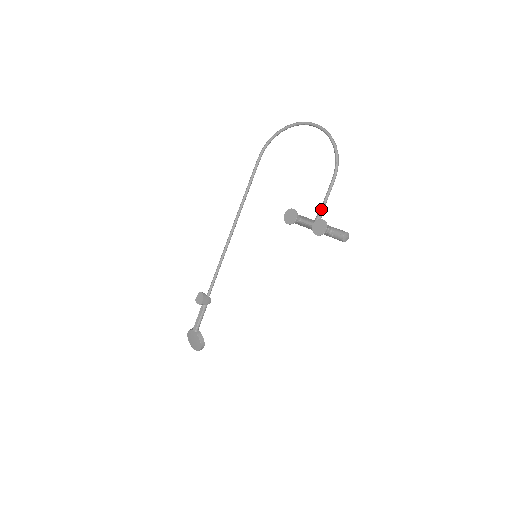
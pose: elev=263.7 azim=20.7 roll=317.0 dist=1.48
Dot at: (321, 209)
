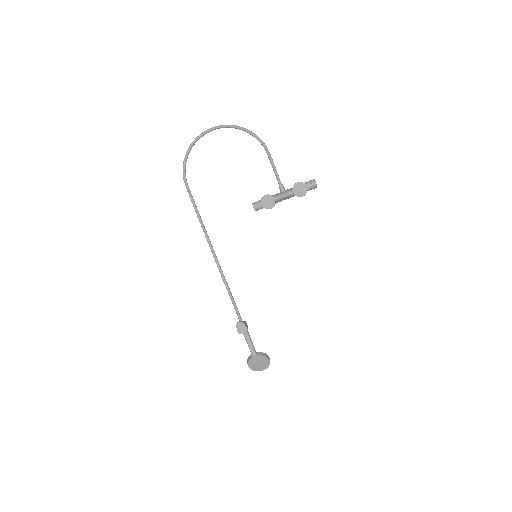
Dot at: (279, 181)
